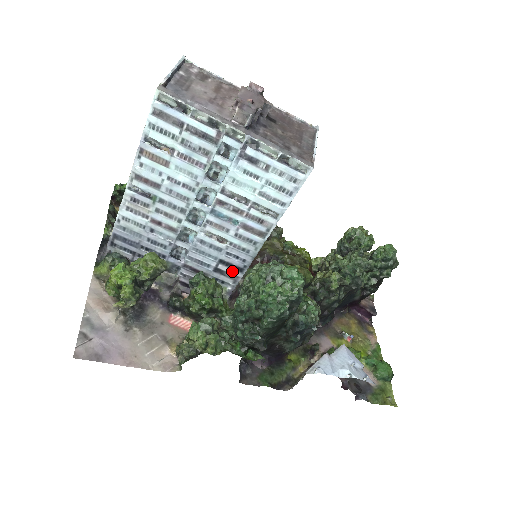
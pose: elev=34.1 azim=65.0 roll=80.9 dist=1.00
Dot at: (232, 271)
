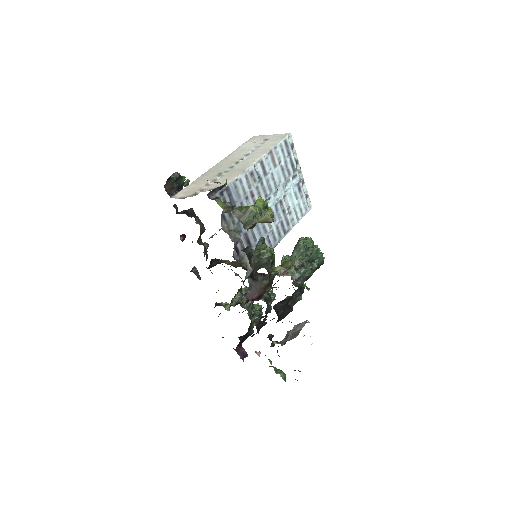
Dot at: occluded
